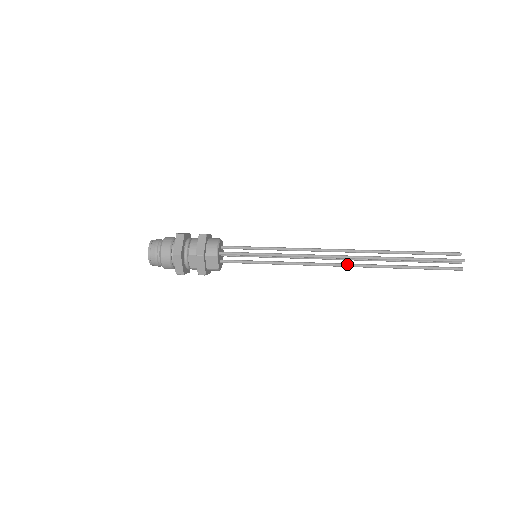
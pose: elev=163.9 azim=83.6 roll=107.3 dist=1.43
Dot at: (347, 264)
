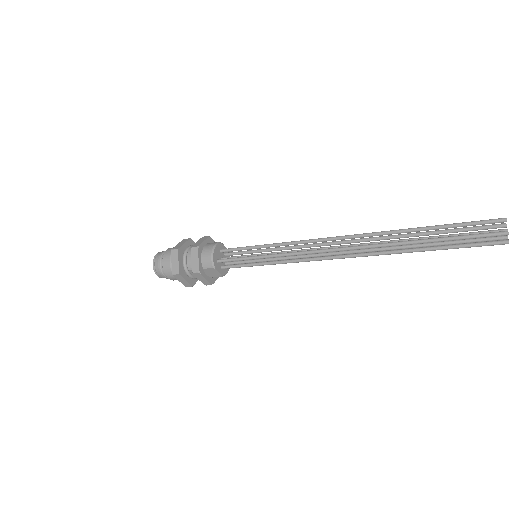
Dot at: (354, 255)
